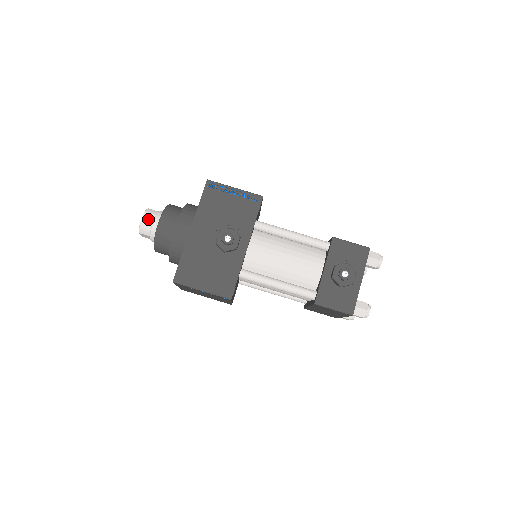
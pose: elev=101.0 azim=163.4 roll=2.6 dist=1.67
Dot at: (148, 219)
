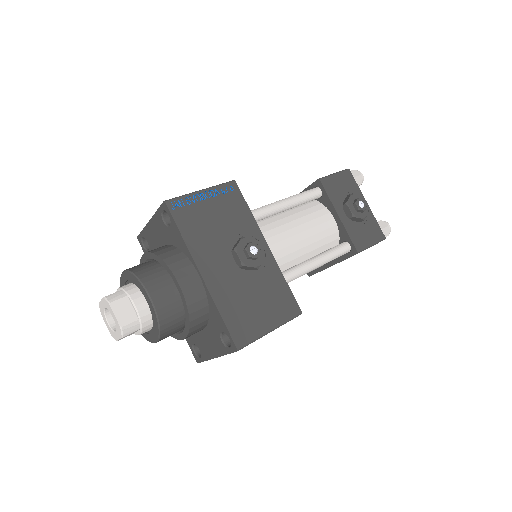
Dot at: (123, 309)
